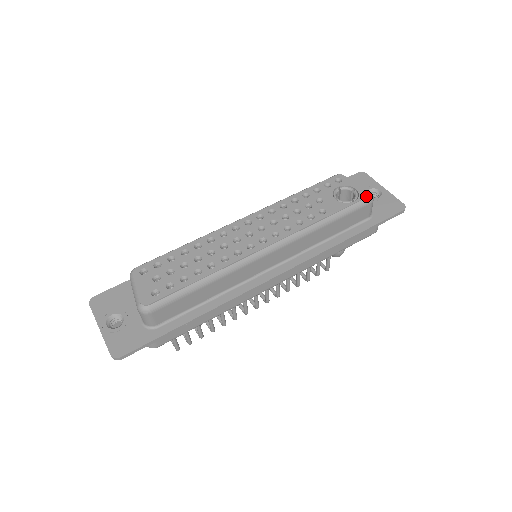
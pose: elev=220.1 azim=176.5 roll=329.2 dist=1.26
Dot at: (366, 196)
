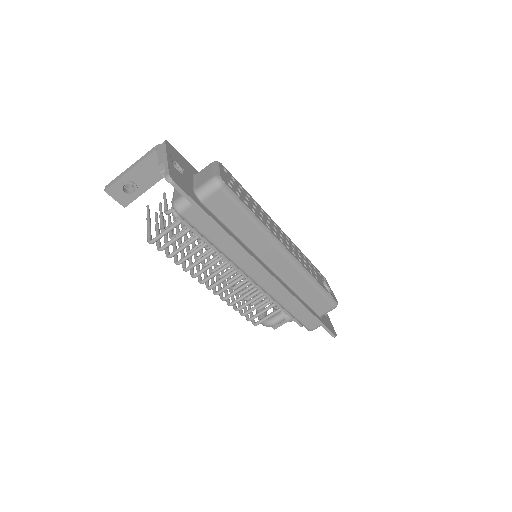
Dot at: (336, 301)
